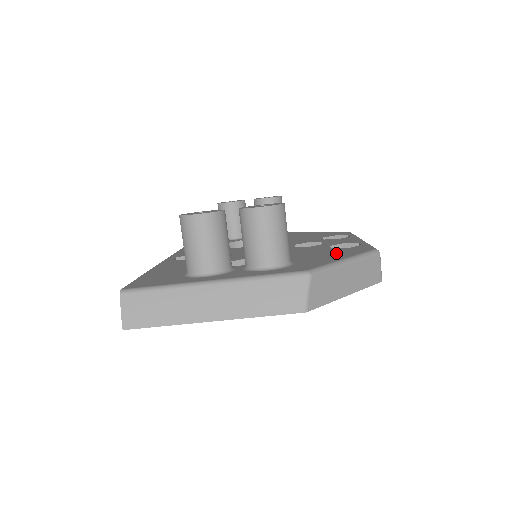
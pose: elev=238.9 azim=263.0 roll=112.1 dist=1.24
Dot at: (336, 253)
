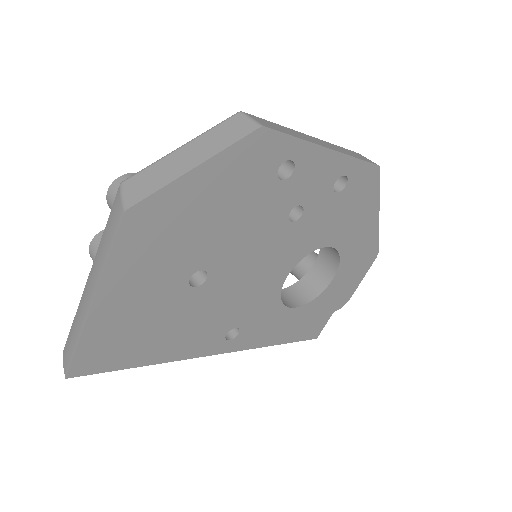
Dot at: occluded
